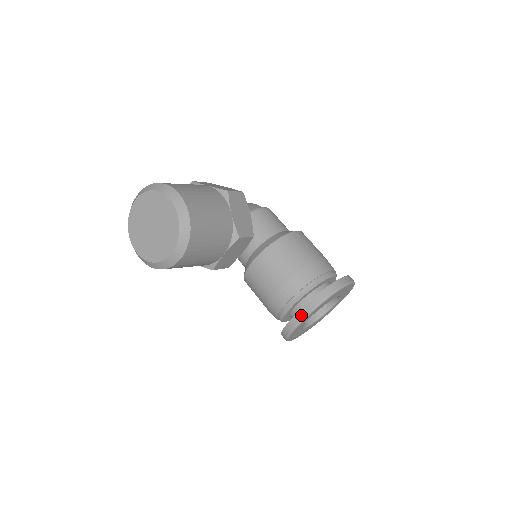
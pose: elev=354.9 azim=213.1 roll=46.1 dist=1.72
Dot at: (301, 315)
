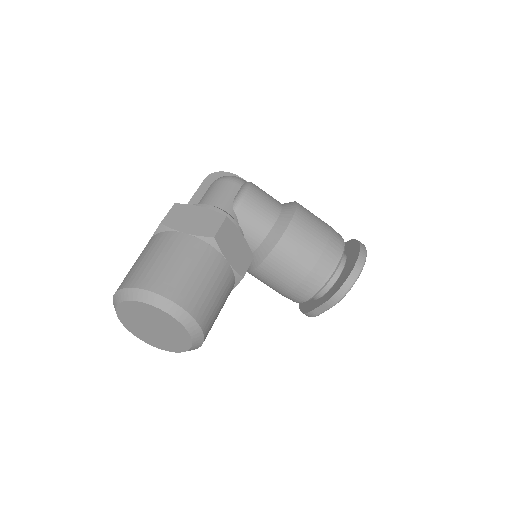
Dot at: (322, 309)
